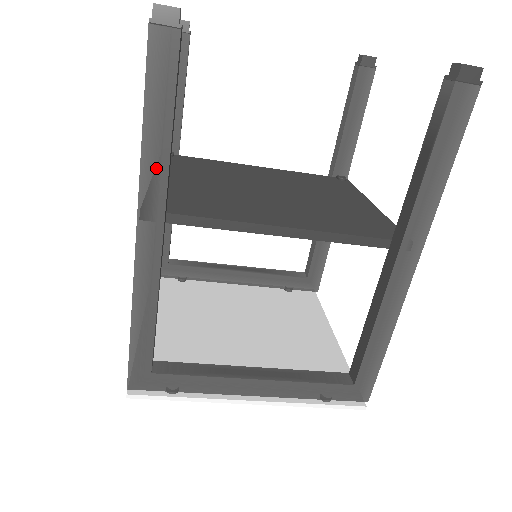
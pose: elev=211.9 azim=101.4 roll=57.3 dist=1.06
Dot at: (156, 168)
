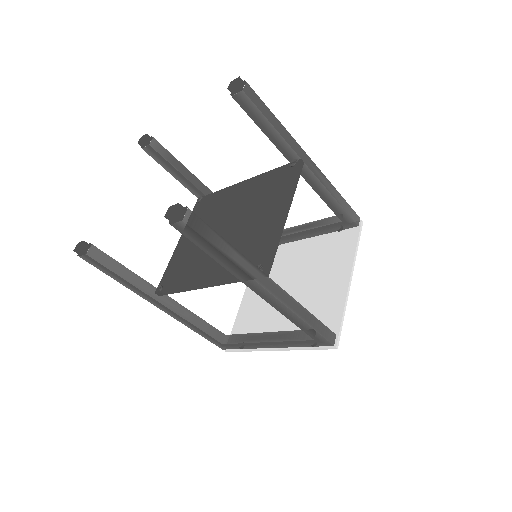
Dot at: (135, 289)
